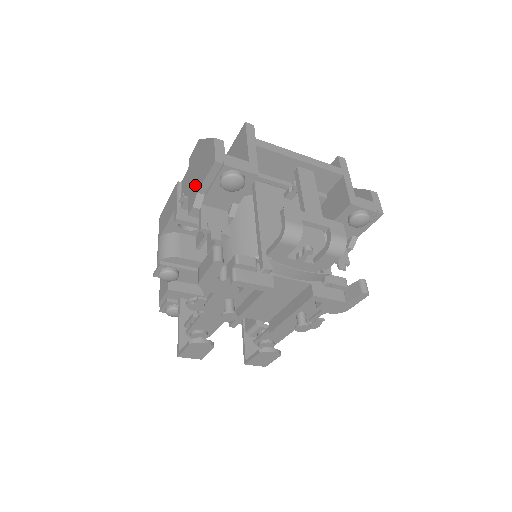
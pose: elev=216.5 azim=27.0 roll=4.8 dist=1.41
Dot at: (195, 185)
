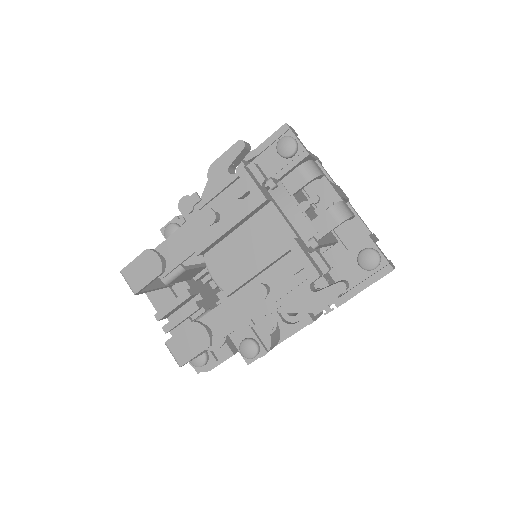
Dot at: occluded
